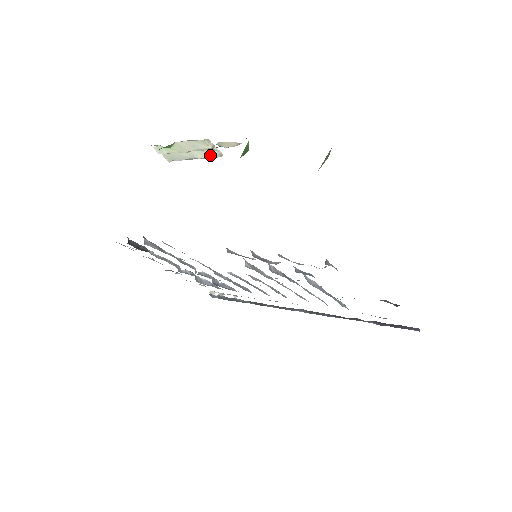
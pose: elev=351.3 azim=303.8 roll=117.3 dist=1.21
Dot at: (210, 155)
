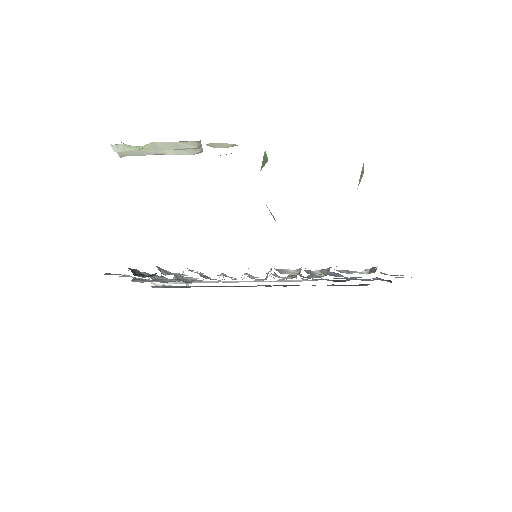
Dot at: (187, 152)
